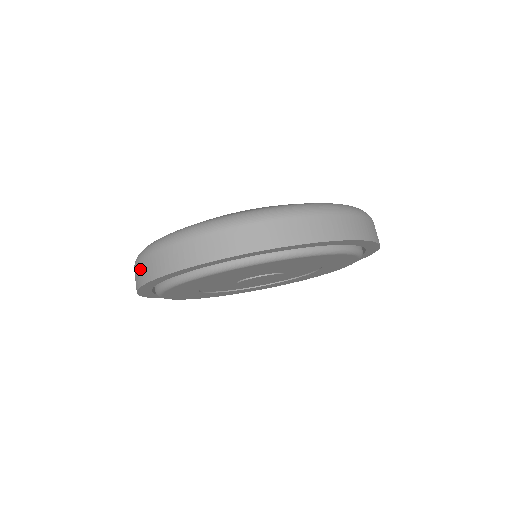
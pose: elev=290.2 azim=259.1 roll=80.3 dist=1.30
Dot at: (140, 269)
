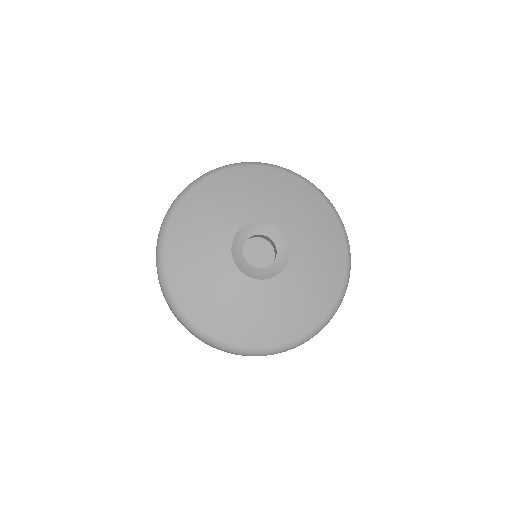
Dot at: occluded
